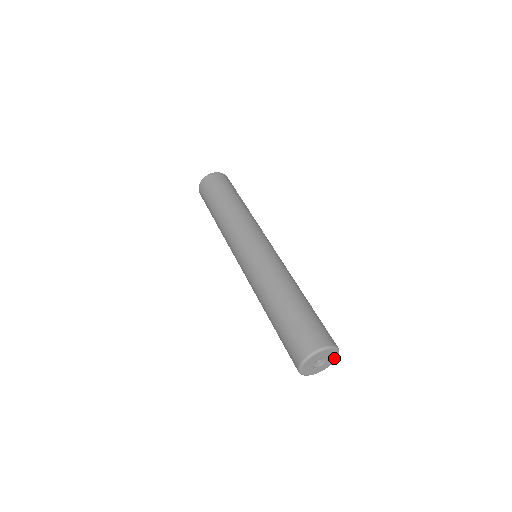
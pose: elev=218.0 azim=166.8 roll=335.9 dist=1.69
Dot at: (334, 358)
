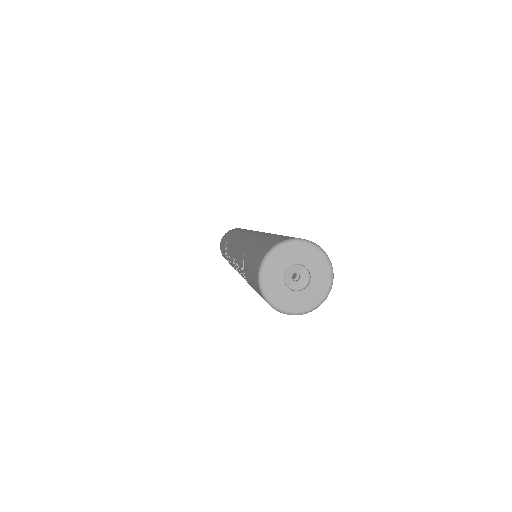
Dot at: (307, 304)
